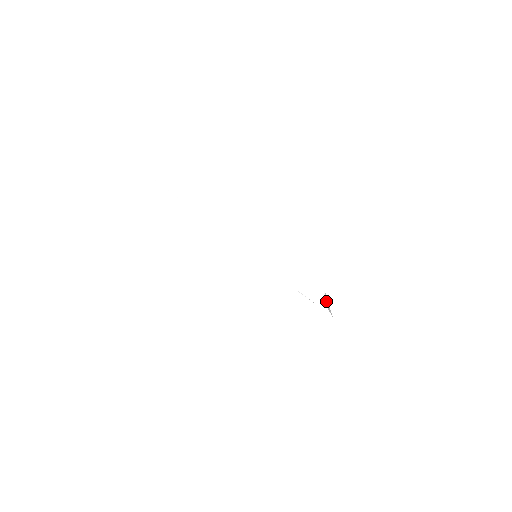
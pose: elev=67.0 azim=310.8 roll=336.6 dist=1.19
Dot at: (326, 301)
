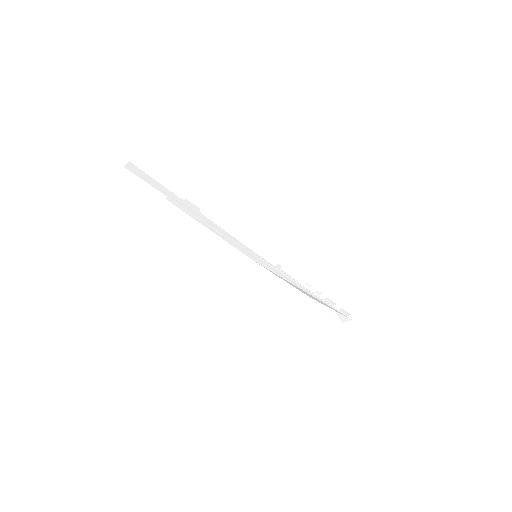
Dot at: (339, 316)
